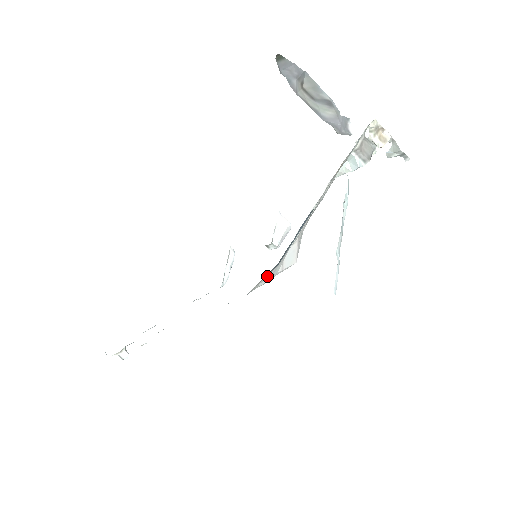
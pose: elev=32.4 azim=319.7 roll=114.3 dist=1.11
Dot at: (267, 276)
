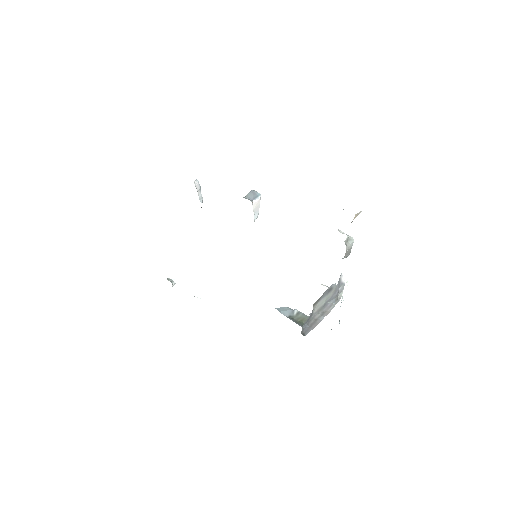
Dot at: occluded
